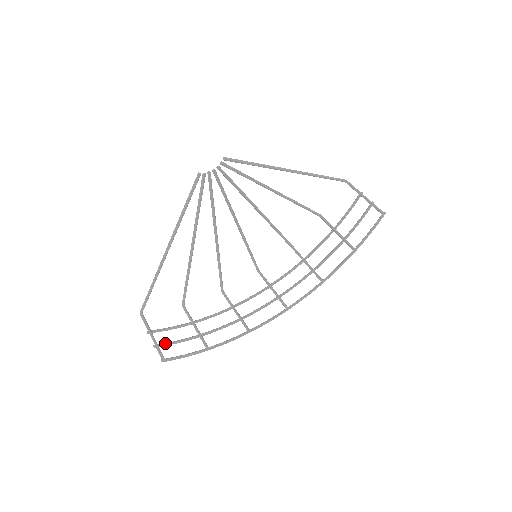
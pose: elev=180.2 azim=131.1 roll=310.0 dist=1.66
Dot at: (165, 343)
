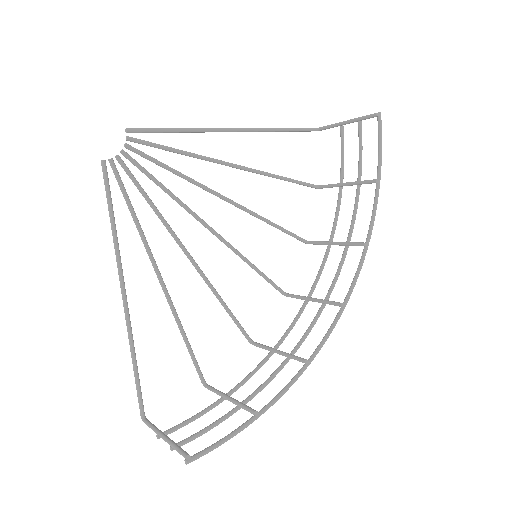
Dot at: occluded
